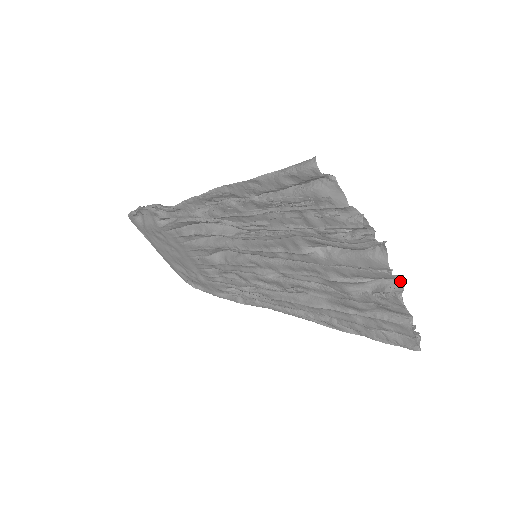
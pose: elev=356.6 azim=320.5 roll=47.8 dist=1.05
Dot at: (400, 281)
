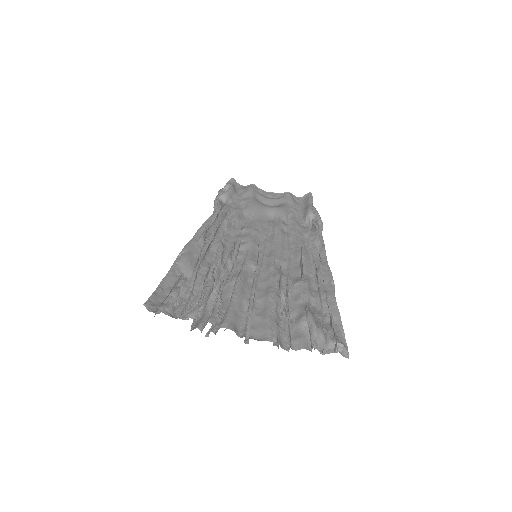
Dot at: occluded
